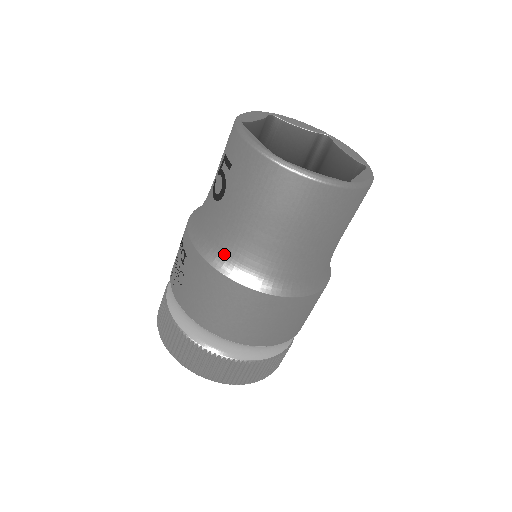
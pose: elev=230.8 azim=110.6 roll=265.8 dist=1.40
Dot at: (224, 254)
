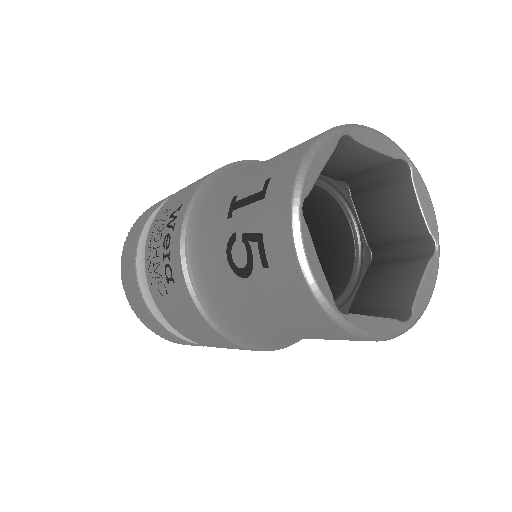
Dot at: (226, 318)
